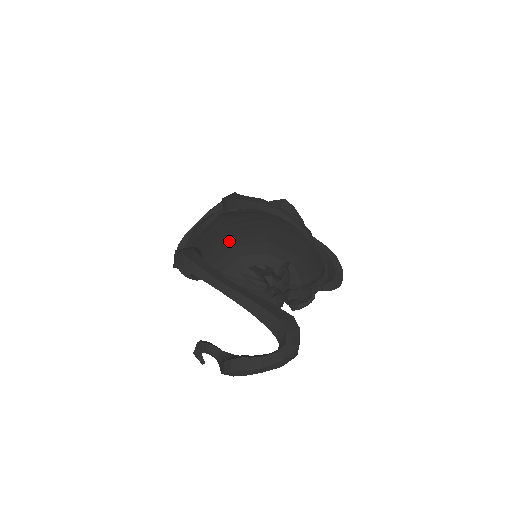
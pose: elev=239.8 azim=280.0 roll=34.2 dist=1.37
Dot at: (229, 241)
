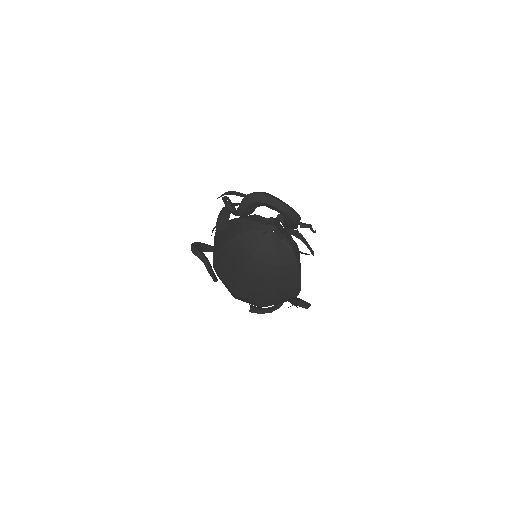
Dot at: occluded
